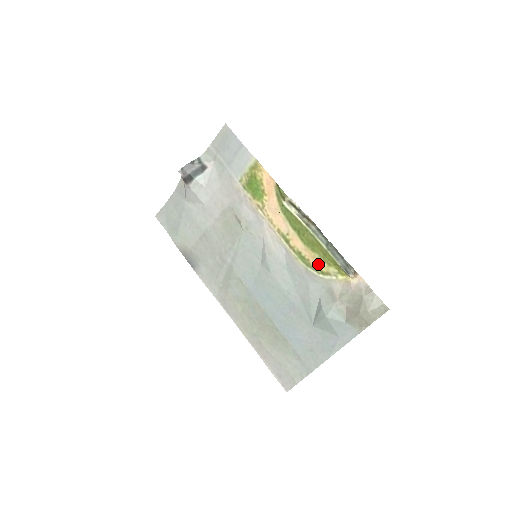
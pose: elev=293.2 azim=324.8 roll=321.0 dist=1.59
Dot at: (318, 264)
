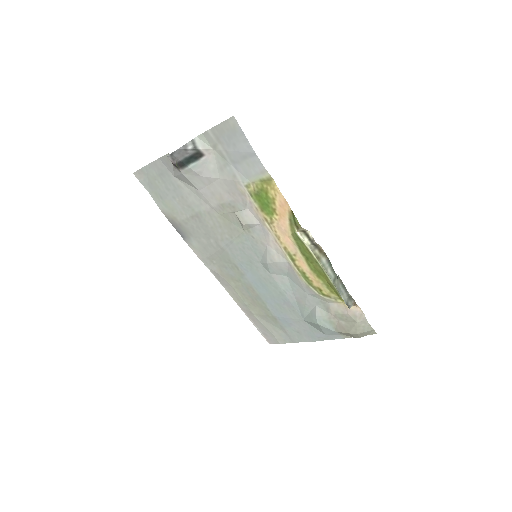
Dot at: (321, 288)
